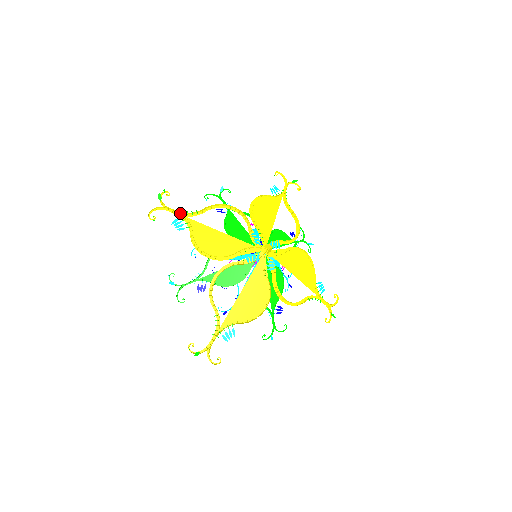
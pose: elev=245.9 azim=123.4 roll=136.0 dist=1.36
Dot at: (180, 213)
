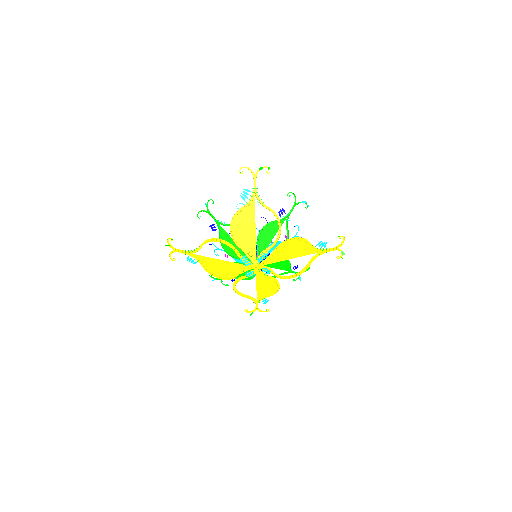
Dot at: (187, 252)
